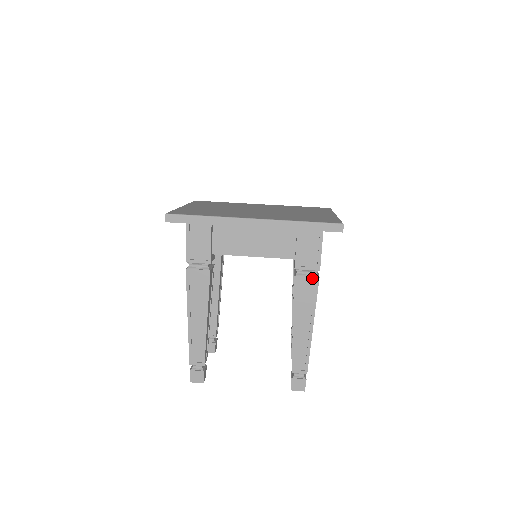
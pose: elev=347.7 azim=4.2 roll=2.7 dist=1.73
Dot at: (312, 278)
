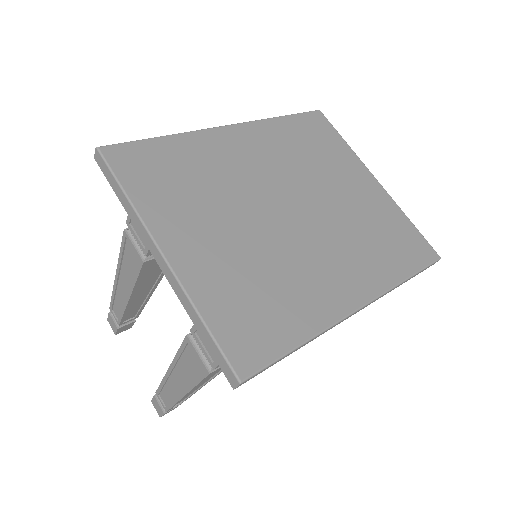
Dot at: occluded
